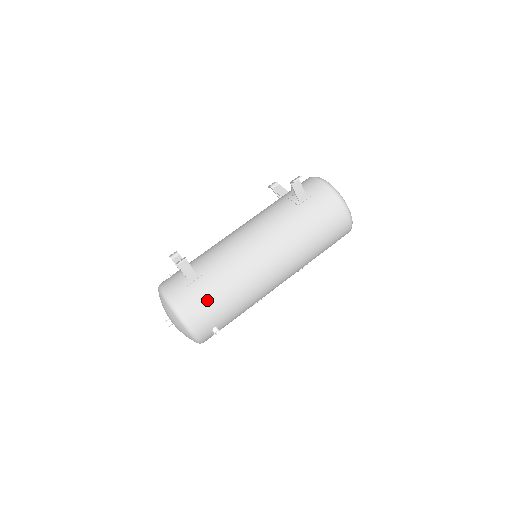
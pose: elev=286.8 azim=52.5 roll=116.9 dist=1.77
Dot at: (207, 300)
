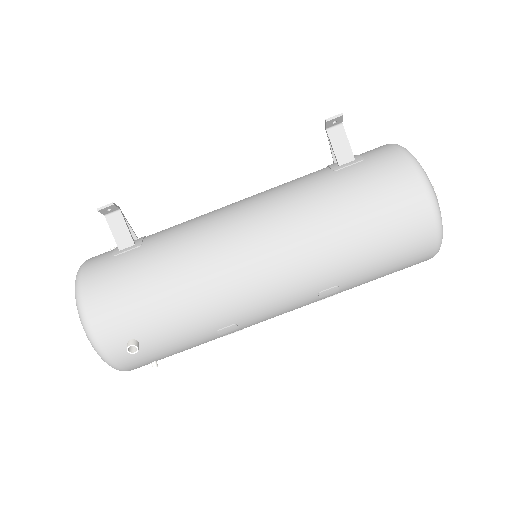
Dot at: (127, 283)
